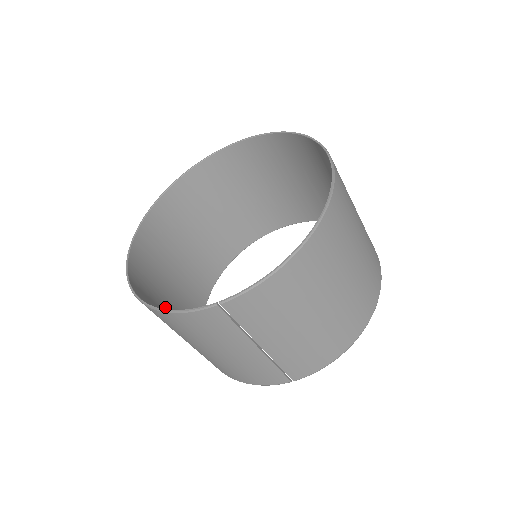
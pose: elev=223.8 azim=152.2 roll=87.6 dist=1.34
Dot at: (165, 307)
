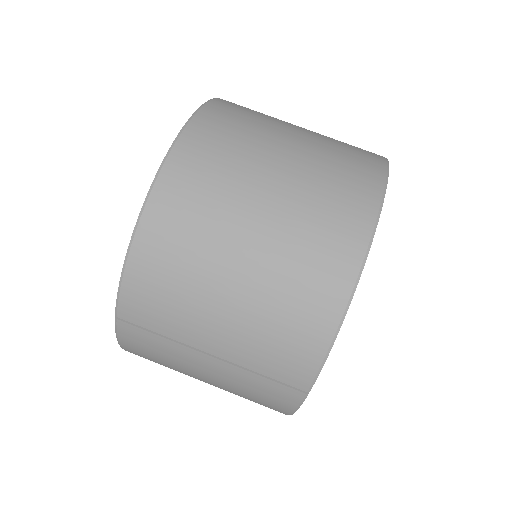
Dot at: occluded
